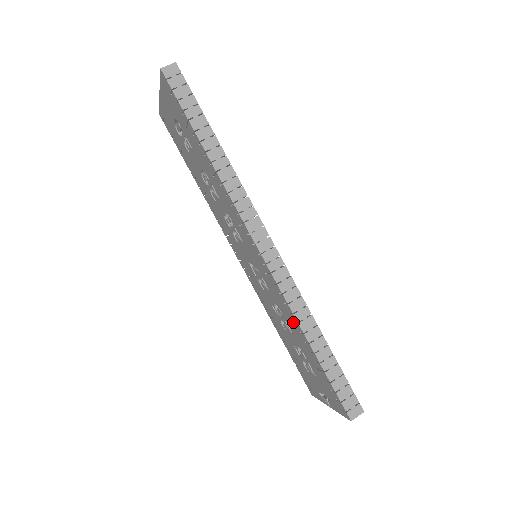
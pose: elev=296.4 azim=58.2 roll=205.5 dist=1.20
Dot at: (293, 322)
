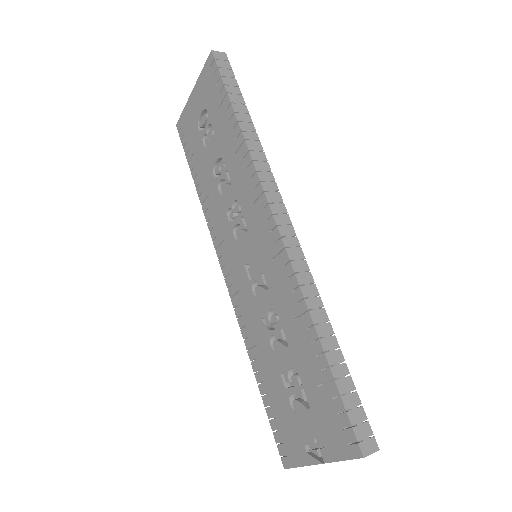
Dot at: (298, 317)
